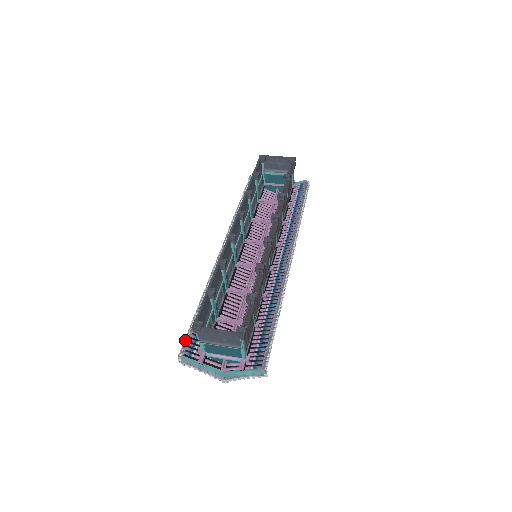
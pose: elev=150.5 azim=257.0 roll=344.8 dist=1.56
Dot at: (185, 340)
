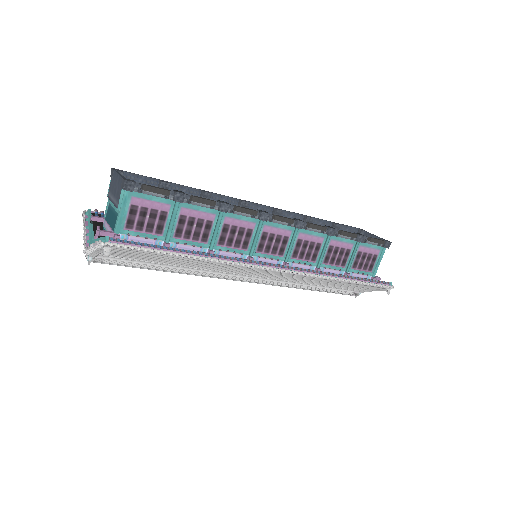
Dot at: occluded
